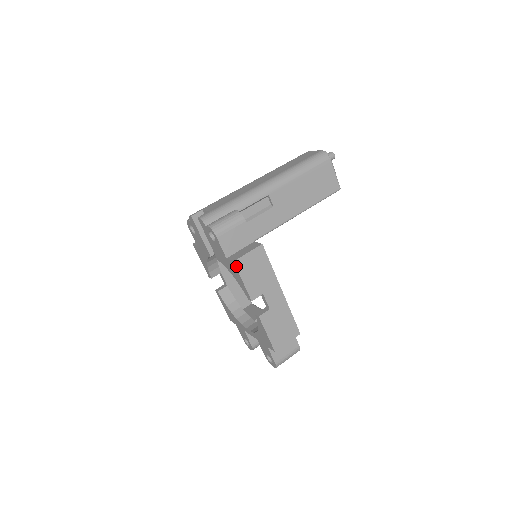
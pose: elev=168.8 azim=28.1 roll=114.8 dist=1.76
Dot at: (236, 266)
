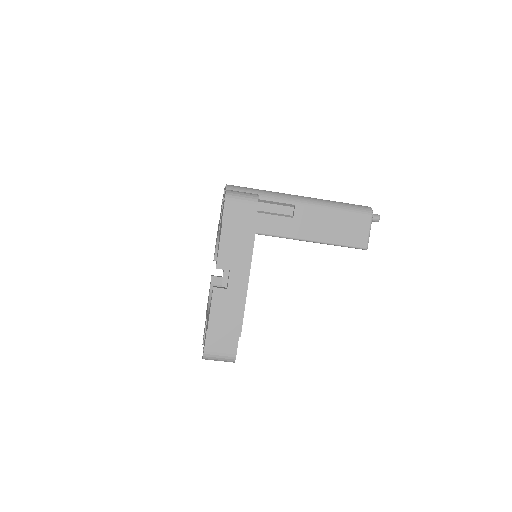
Dot at: (222, 228)
